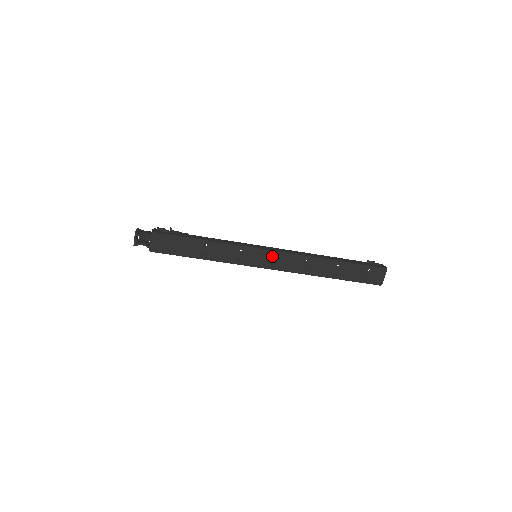
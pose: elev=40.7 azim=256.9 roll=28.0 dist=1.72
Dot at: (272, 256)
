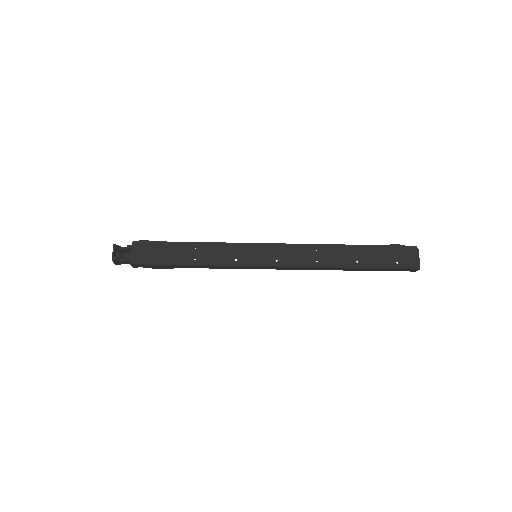
Dot at: (274, 250)
